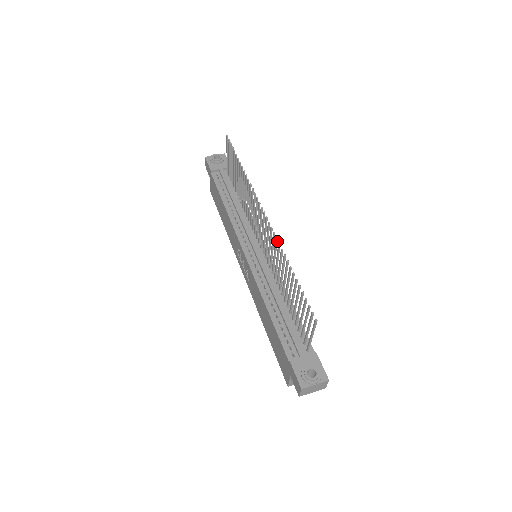
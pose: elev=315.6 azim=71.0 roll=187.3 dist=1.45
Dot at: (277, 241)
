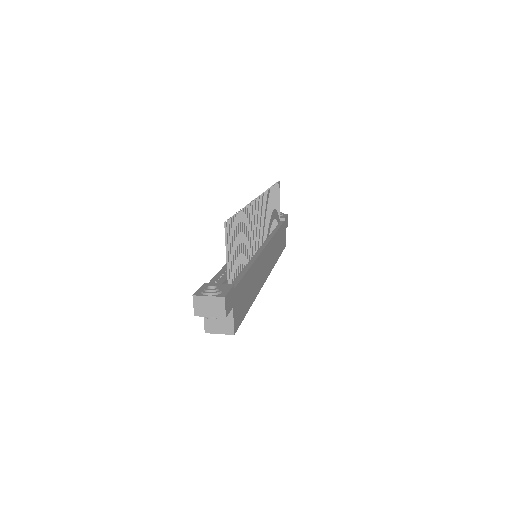
Dot at: (252, 206)
